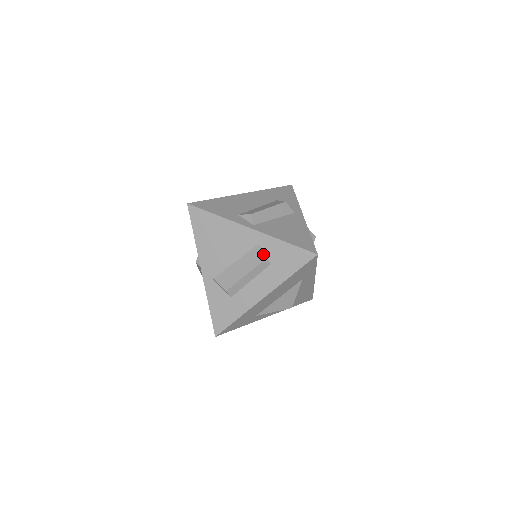
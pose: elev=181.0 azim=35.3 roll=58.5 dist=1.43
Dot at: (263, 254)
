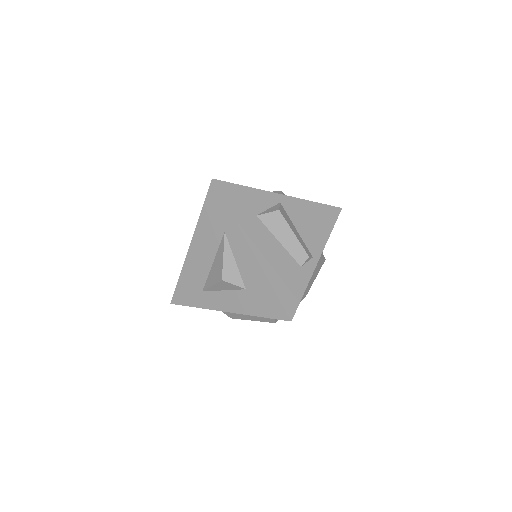
Dot at: occluded
